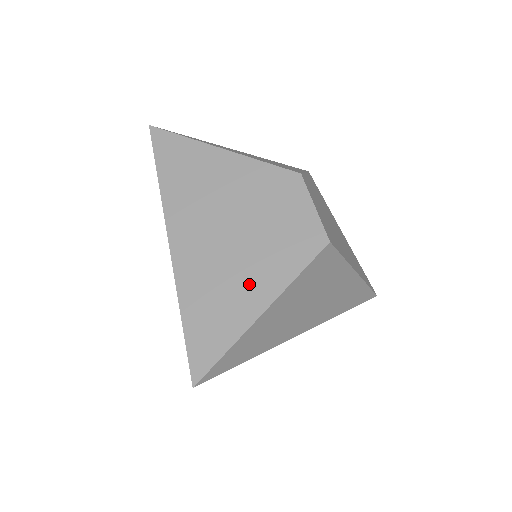
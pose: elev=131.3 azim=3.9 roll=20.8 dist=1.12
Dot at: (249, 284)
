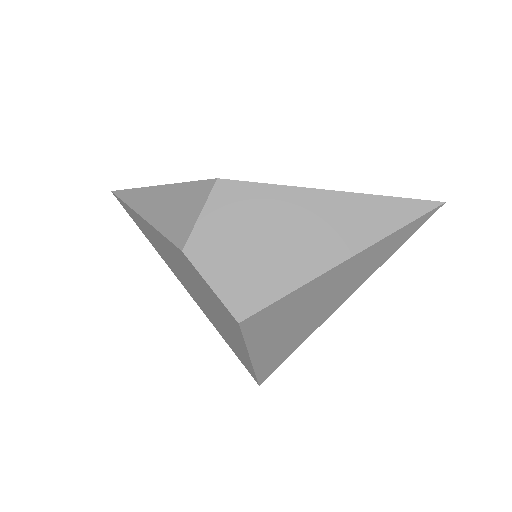
Dot at: (231, 336)
